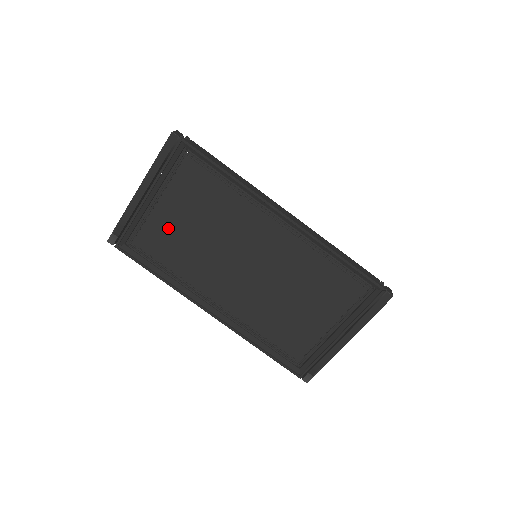
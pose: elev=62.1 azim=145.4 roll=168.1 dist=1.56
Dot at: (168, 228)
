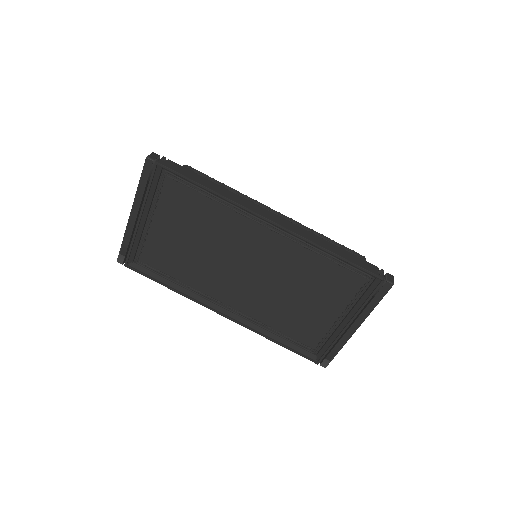
Dot at: (167, 243)
